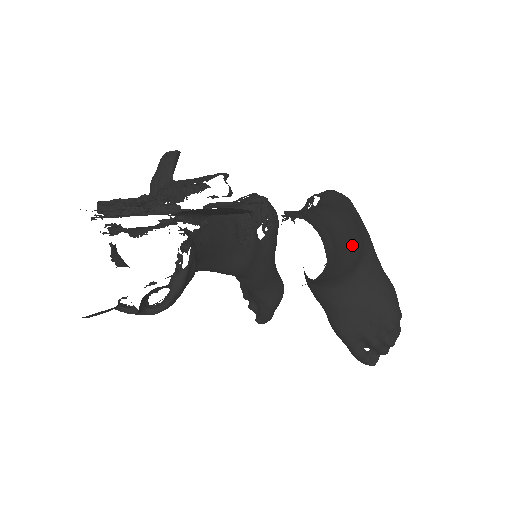
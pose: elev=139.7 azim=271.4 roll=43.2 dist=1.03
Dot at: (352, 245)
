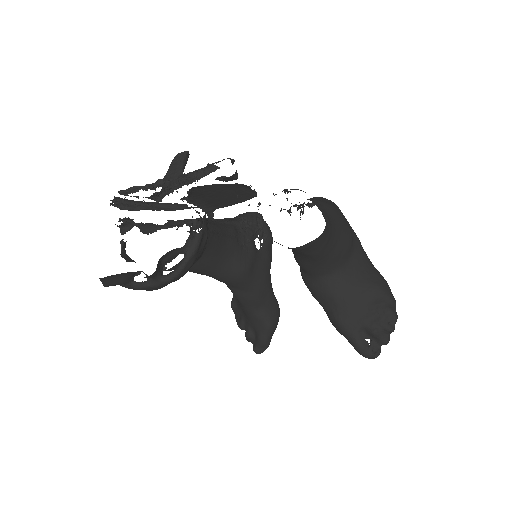
Dot at: (344, 231)
